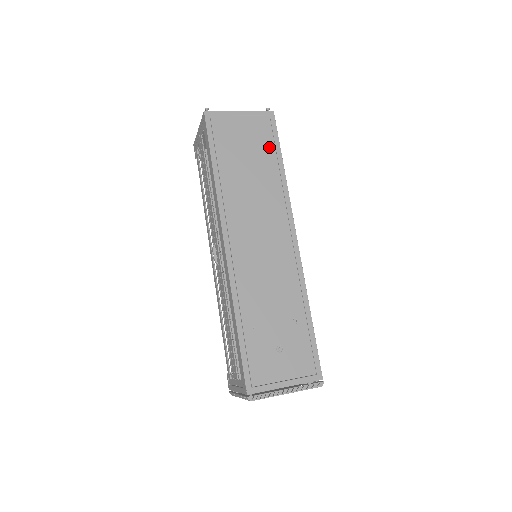
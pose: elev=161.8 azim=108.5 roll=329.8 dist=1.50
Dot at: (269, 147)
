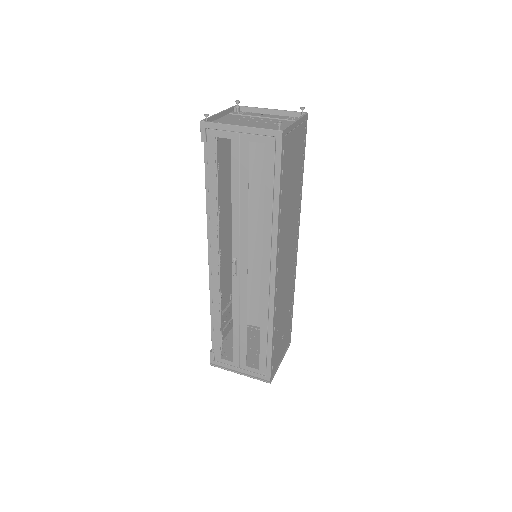
Dot at: (301, 159)
